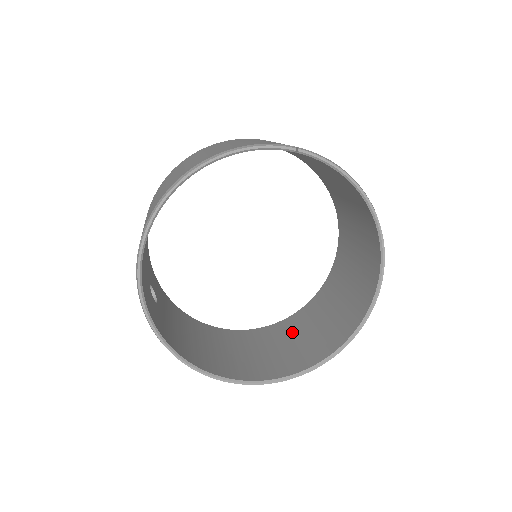
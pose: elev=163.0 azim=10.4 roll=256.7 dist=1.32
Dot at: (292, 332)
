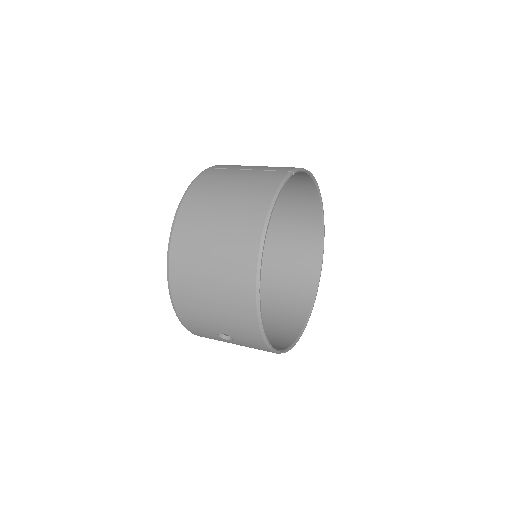
Dot at: (268, 287)
